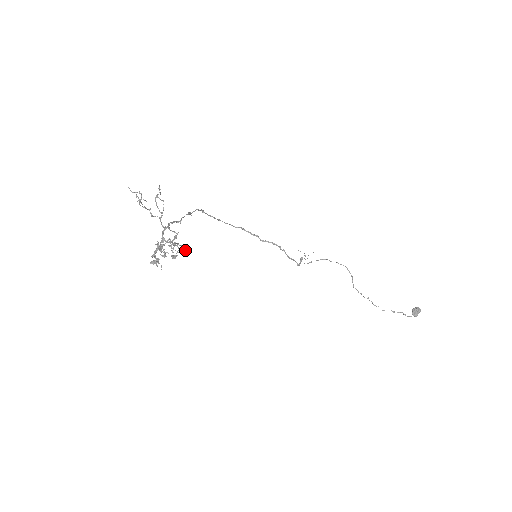
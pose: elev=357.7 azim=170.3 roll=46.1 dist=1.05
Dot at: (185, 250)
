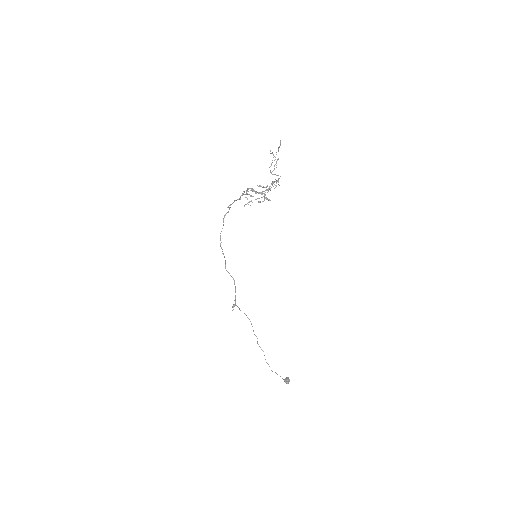
Dot at: occluded
